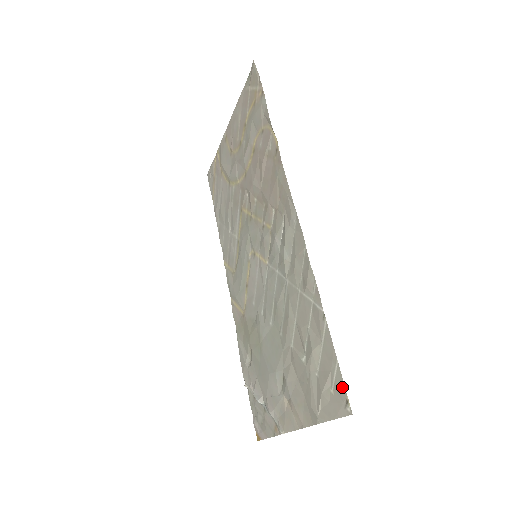
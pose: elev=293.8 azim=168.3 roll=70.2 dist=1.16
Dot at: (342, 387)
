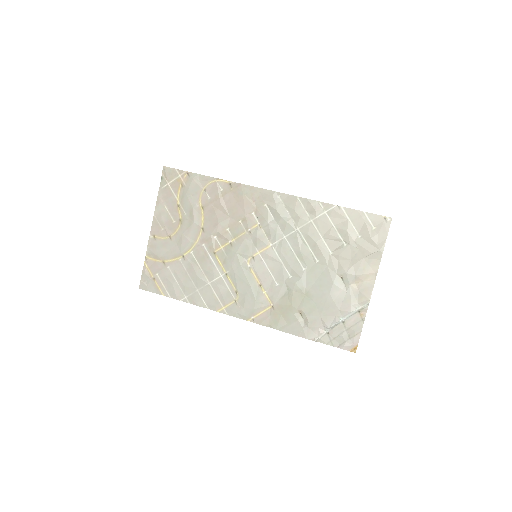
Dot at: (377, 217)
